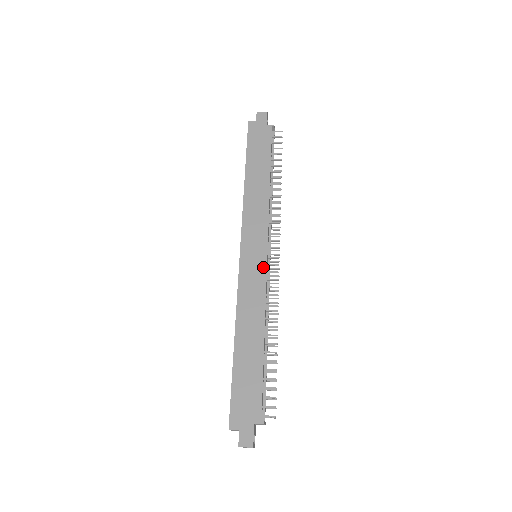
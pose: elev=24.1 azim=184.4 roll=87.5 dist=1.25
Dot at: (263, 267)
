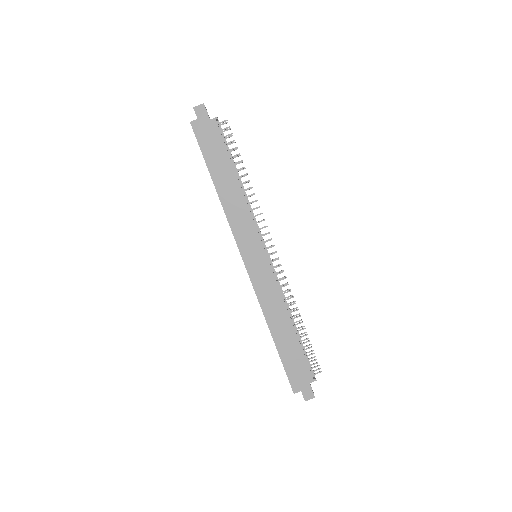
Dot at: (268, 267)
